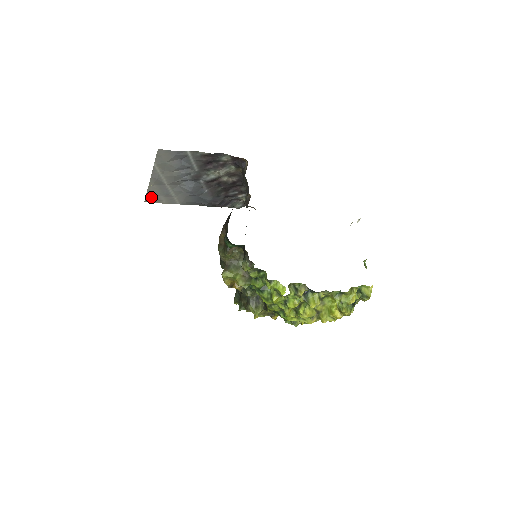
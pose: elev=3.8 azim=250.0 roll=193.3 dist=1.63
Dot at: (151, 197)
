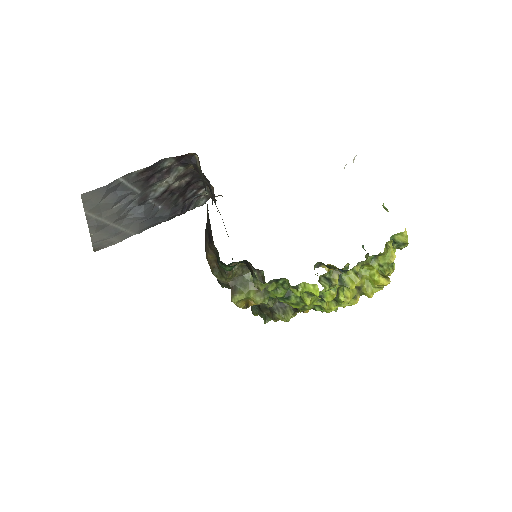
Dot at: (99, 245)
